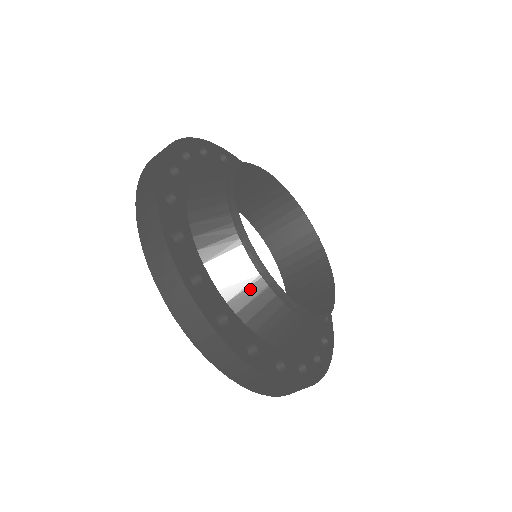
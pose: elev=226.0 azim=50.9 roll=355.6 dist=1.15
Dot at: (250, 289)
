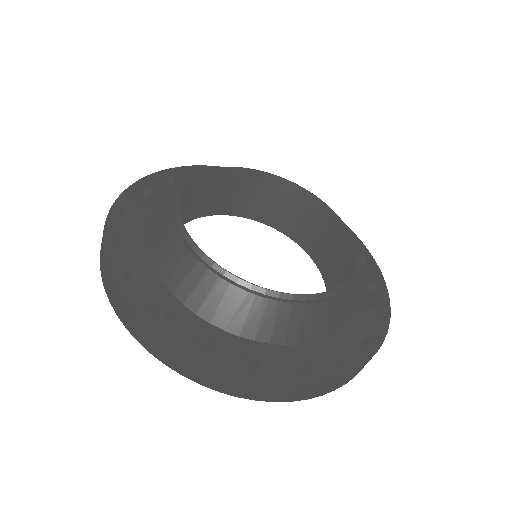
Dot at: (163, 227)
